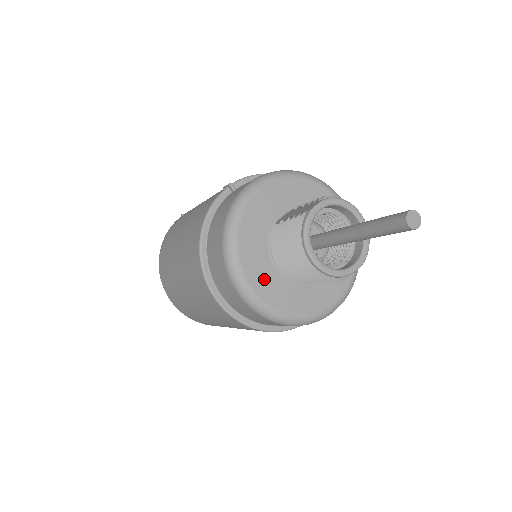
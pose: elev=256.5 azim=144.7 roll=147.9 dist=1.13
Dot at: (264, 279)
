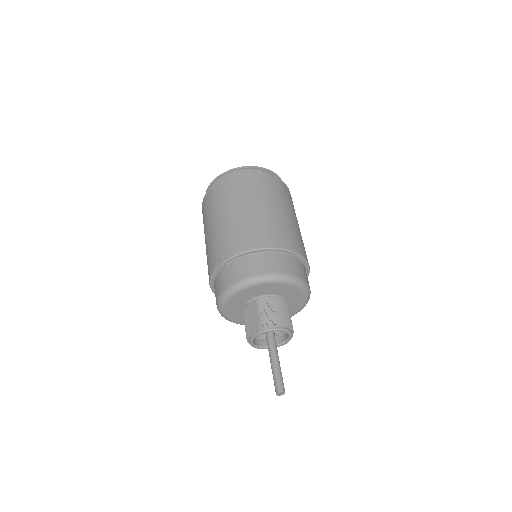
Dot at: (242, 319)
